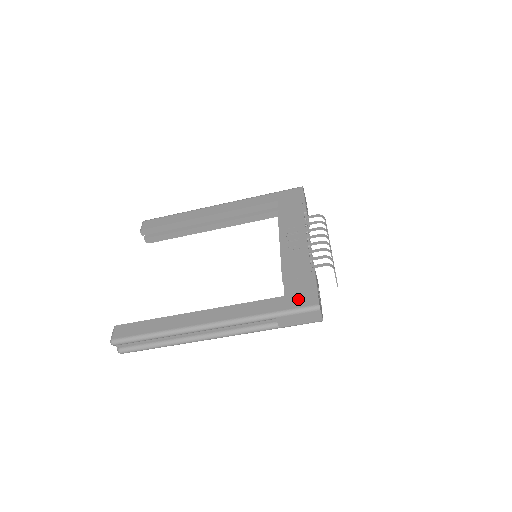
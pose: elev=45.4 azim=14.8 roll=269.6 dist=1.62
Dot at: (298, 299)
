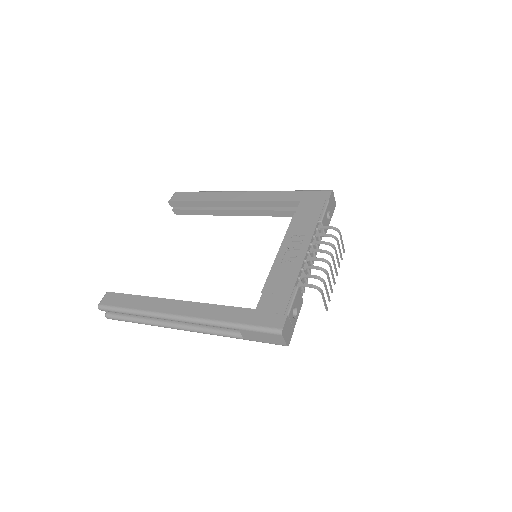
Dot at: (266, 317)
